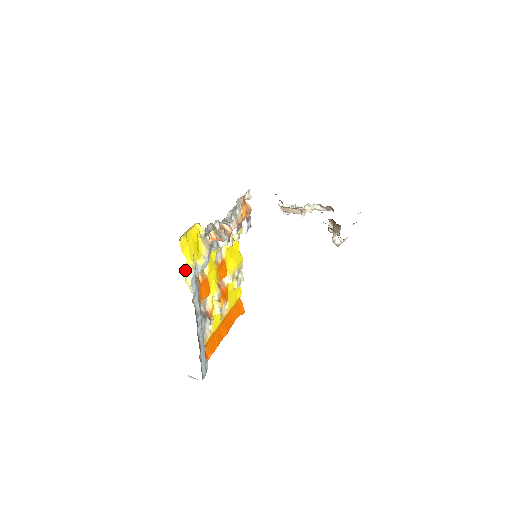
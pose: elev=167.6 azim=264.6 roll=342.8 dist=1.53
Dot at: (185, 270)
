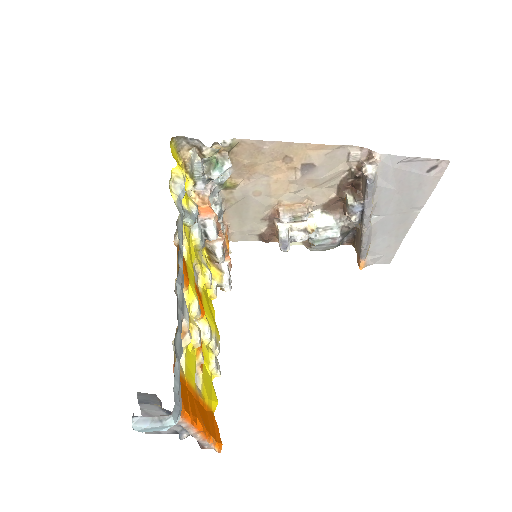
Dot at: (170, 182)
